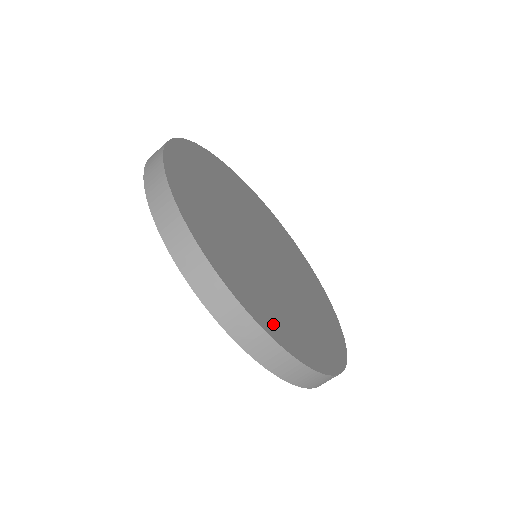
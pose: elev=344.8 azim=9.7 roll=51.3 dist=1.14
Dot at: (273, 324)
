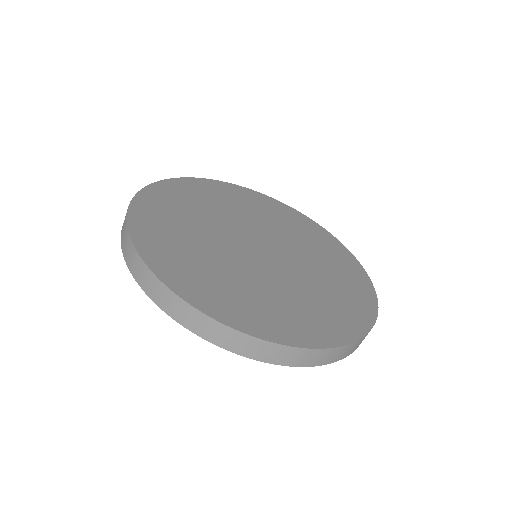
Dot at: (273, 327)
